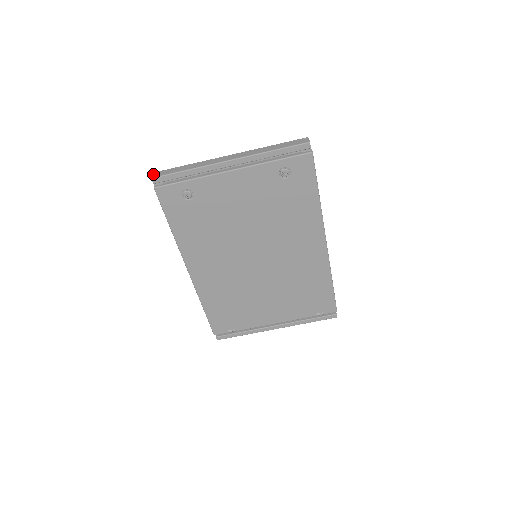
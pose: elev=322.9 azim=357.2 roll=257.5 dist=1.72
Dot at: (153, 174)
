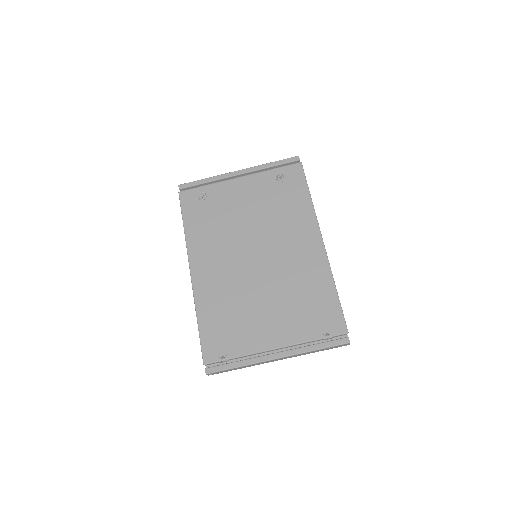
Dot at: occluded
